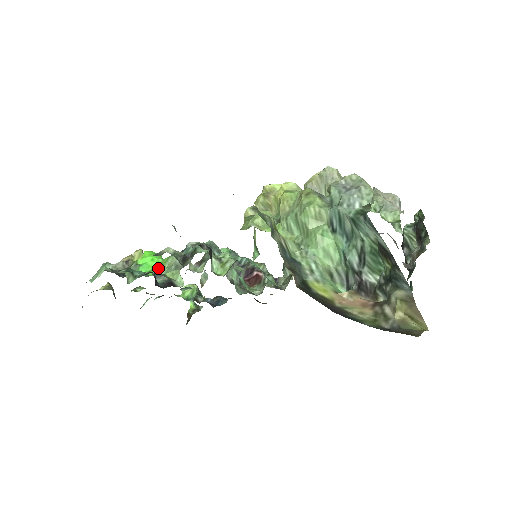
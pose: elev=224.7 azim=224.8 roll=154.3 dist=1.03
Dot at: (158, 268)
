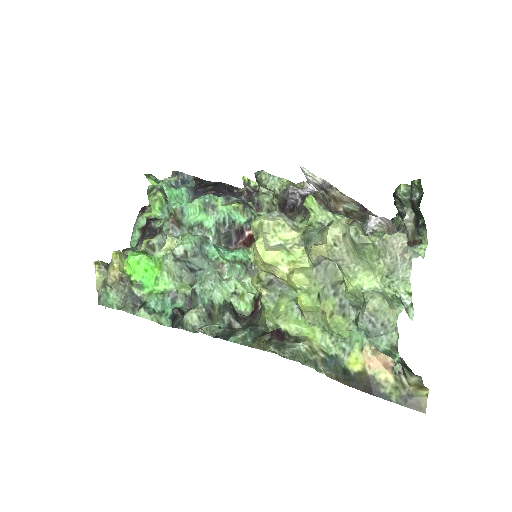
Dot at: (160, 279)
